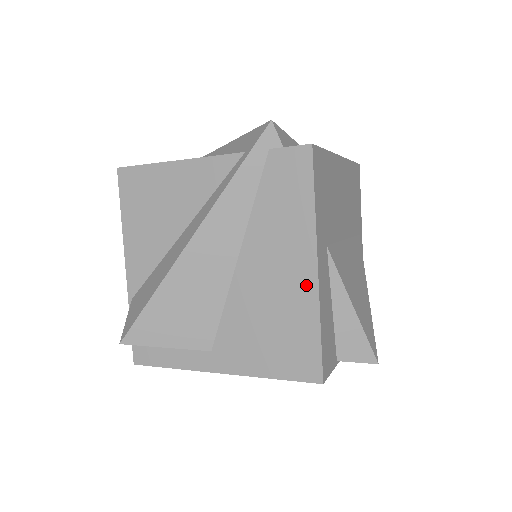
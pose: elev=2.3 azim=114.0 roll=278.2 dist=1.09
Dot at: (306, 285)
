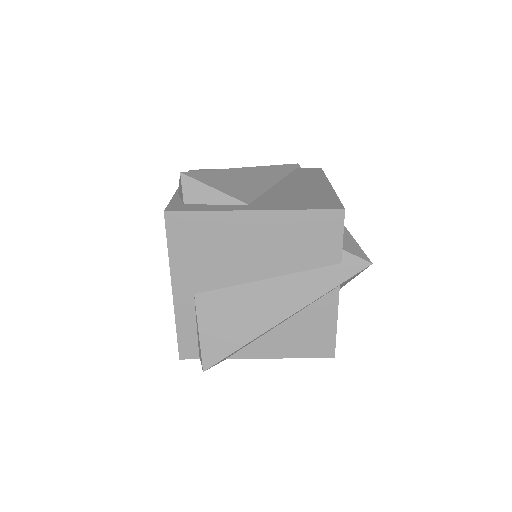
Dot at: (325, 188)
